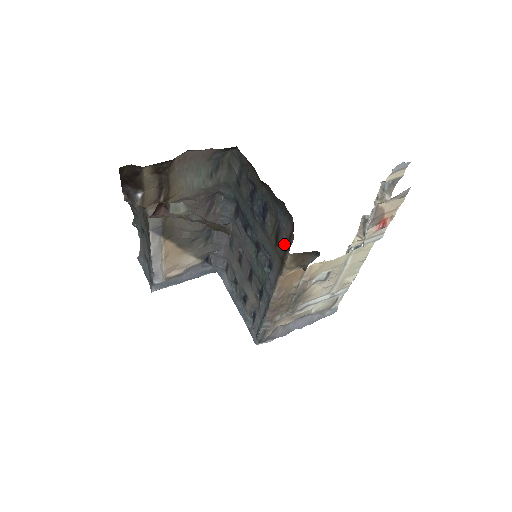
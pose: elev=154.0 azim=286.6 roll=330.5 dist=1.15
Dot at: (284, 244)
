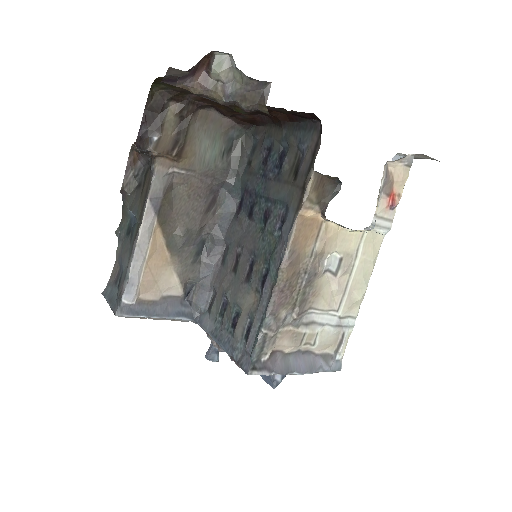
Dot at: (307, 164)
